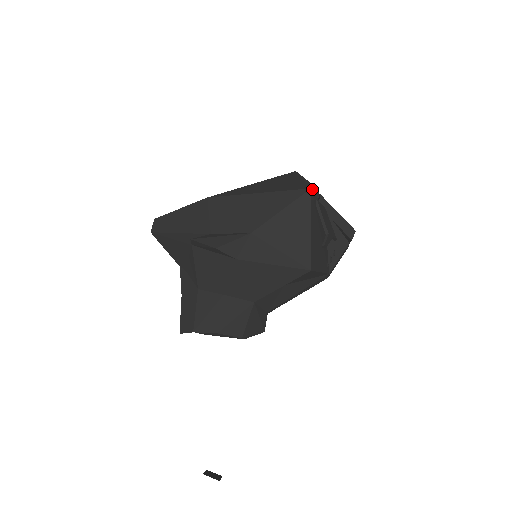
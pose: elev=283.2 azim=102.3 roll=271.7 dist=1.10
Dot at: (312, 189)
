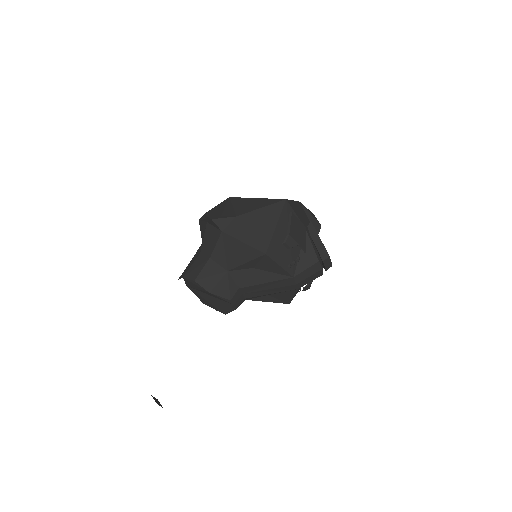
Dot at: (313, 222)
